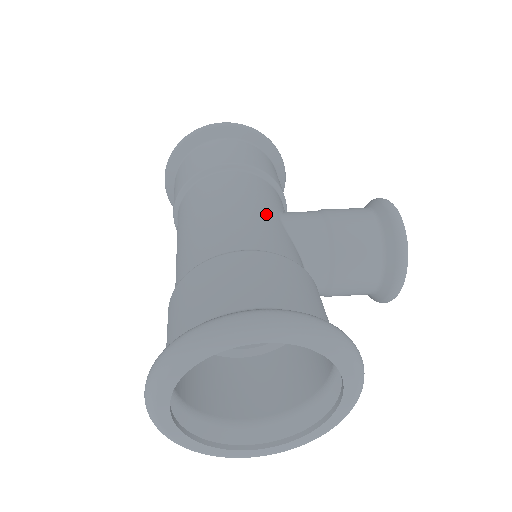
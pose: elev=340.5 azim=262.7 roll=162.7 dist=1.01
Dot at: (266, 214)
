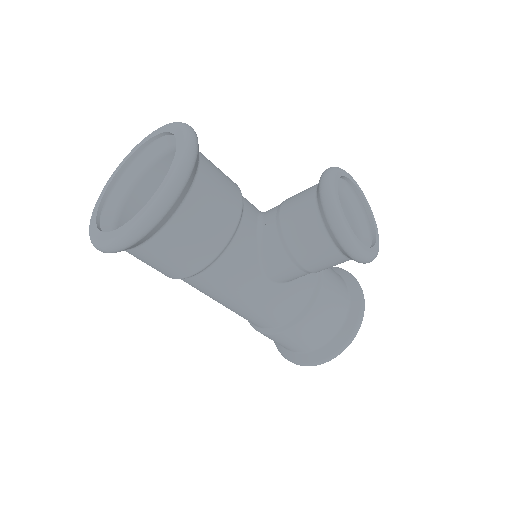
Dot at: occluded
